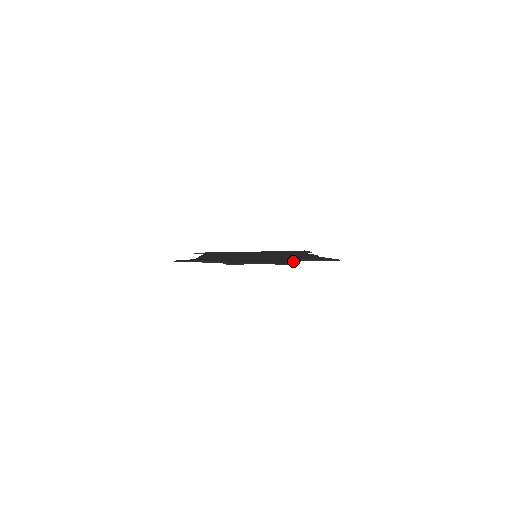
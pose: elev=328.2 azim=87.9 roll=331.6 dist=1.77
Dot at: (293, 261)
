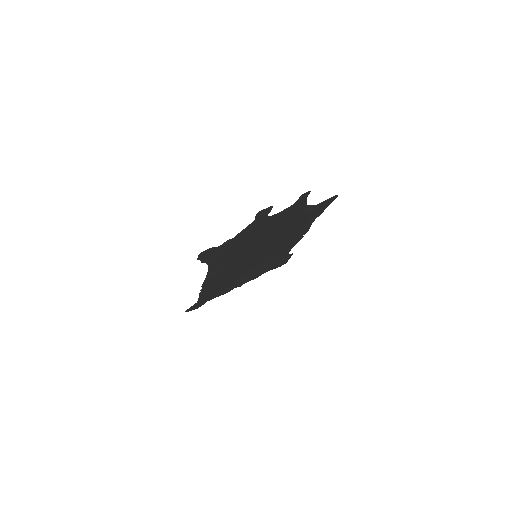
Dot at: (305, 204)
